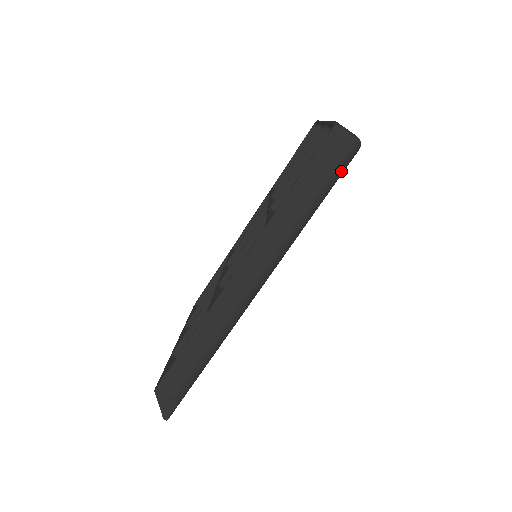
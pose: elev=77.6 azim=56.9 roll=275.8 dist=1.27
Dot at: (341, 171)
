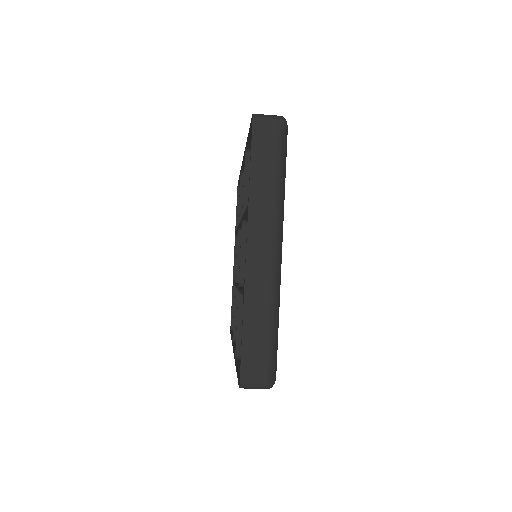
Dot at: occluded
